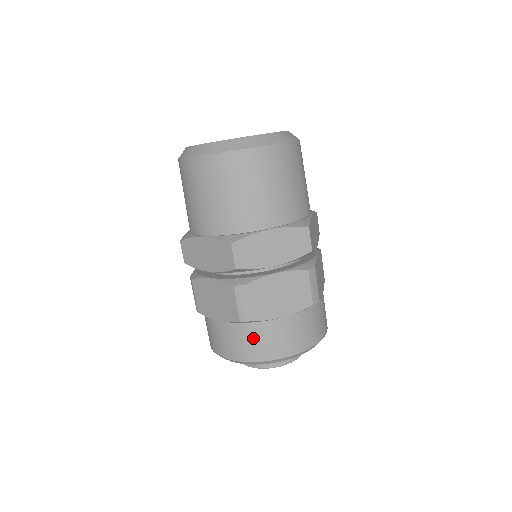
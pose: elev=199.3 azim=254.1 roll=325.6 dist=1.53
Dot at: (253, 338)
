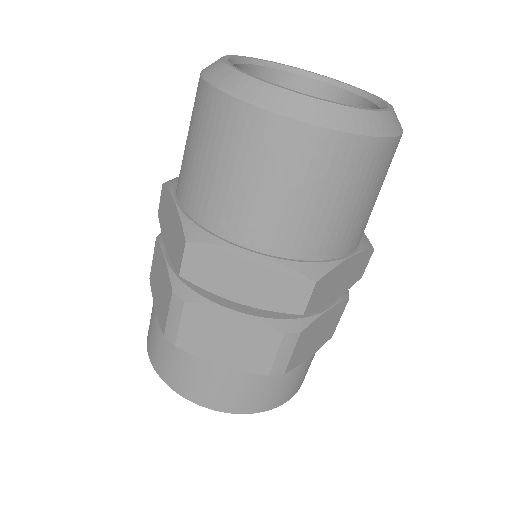
Dot at: (267, 388)
